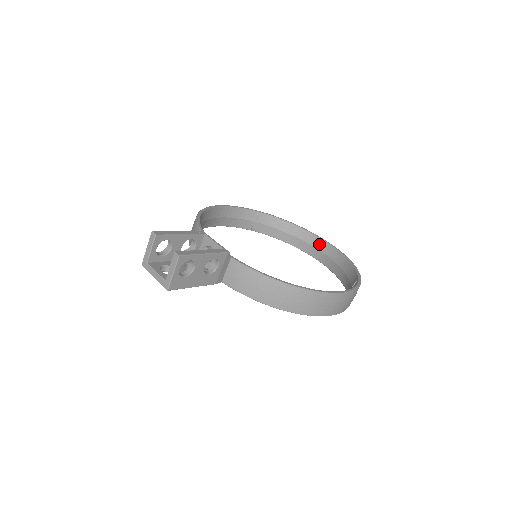
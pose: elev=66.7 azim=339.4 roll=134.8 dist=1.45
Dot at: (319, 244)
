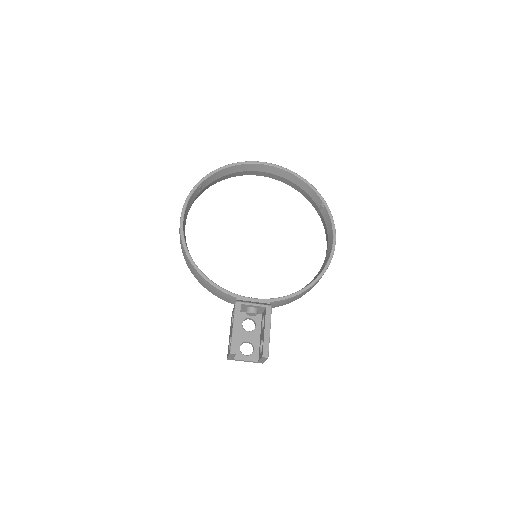
Dot at: (260, 168)
